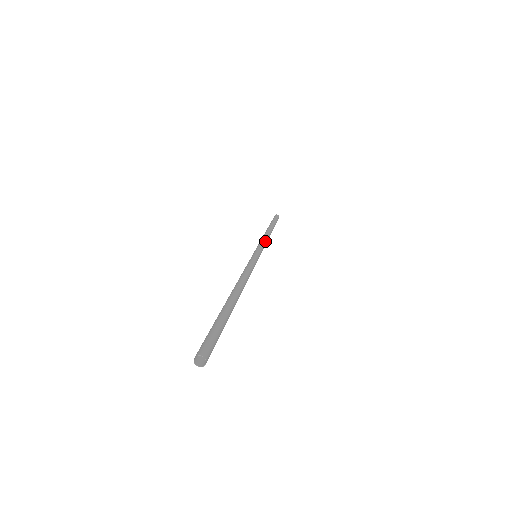
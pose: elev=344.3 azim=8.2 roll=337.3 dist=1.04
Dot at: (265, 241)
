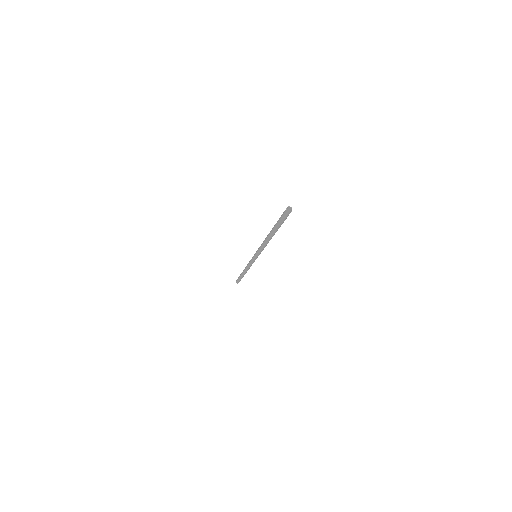
Dot at: occluded
